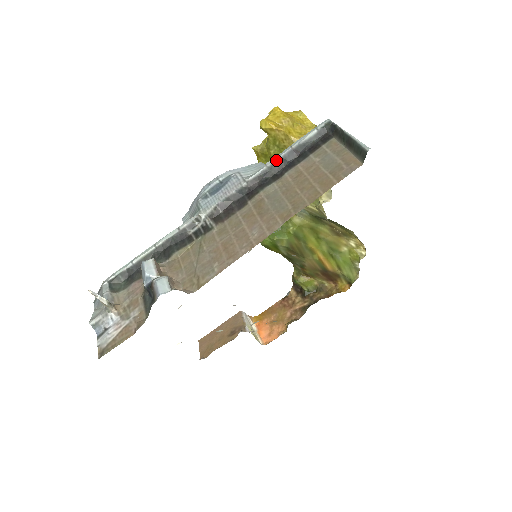
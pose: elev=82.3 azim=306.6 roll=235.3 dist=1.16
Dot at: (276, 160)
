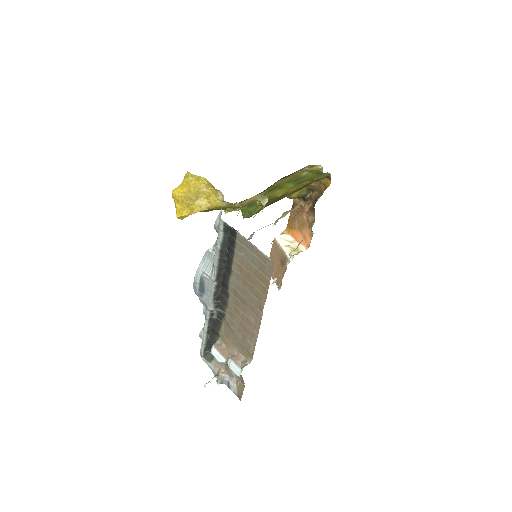
Dot at: (218, 261)
